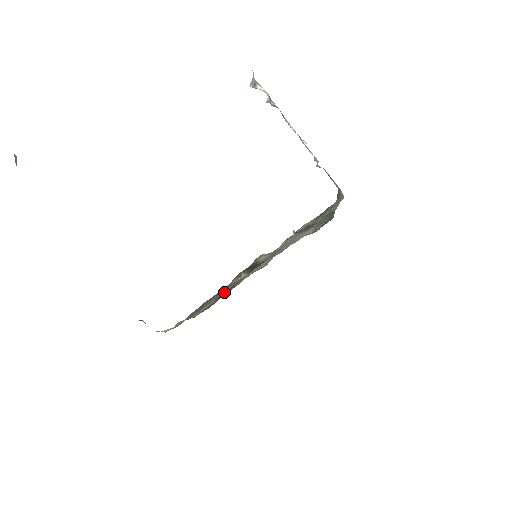
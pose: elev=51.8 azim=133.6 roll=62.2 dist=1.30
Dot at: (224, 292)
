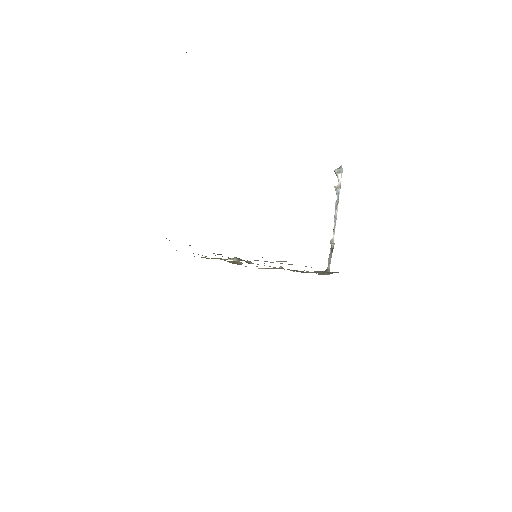
Dot at: occluded
